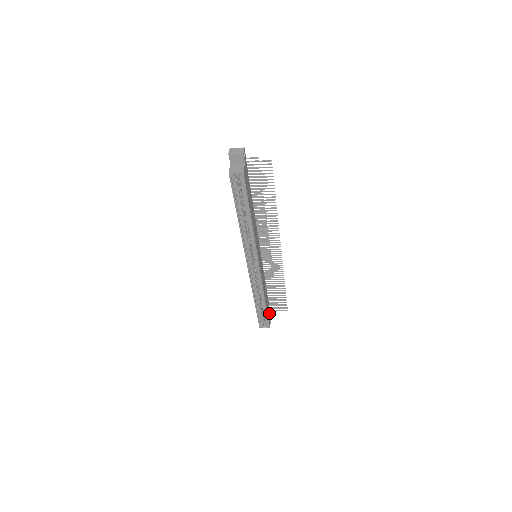
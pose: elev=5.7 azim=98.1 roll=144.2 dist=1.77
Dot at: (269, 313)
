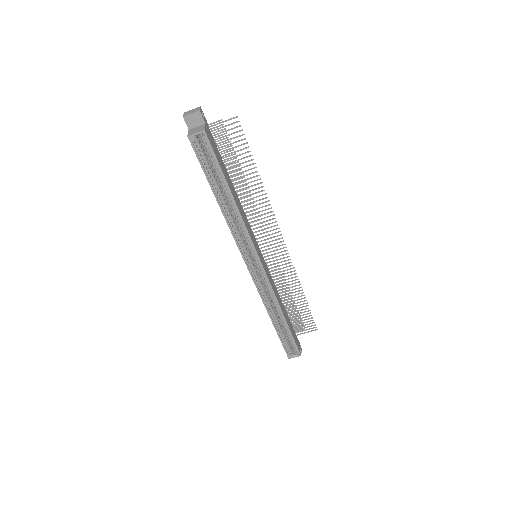
Dot at: (295, 337)
